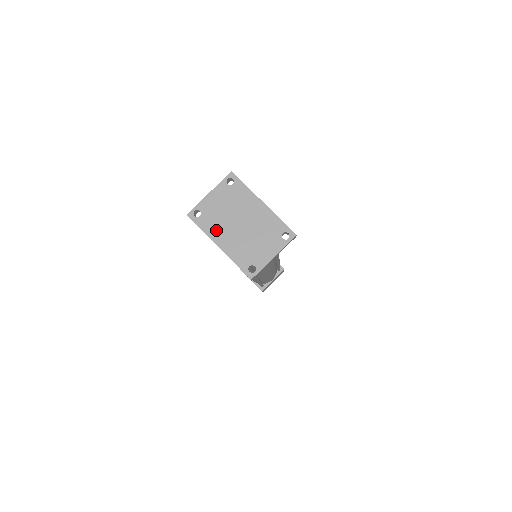
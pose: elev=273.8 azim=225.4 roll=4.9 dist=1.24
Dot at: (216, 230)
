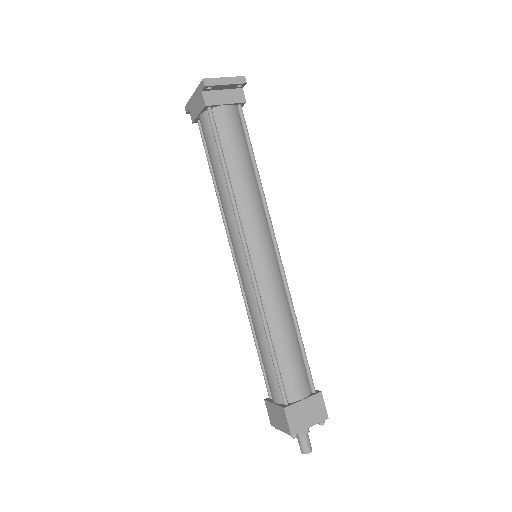
Dot at: occluded
